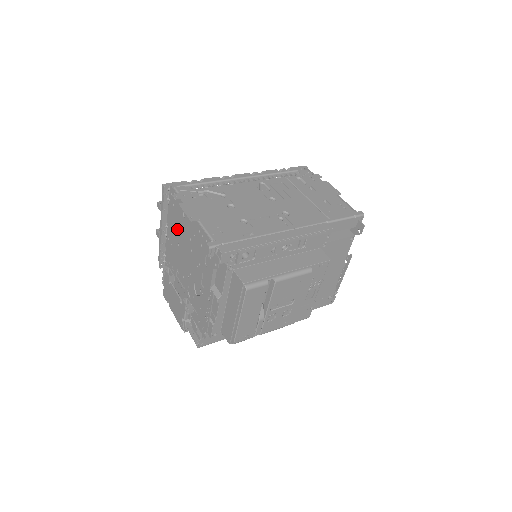
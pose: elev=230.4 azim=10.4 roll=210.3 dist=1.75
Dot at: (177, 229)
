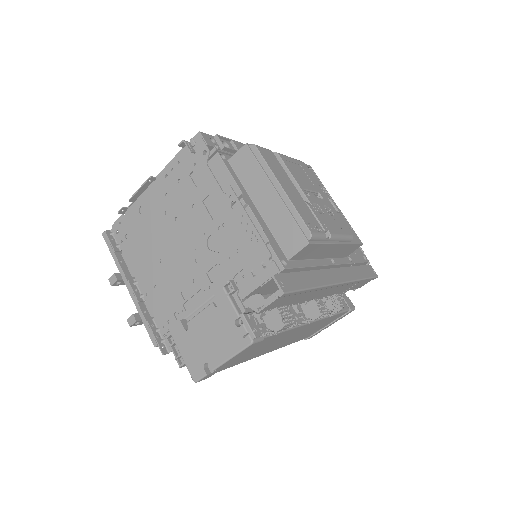
Dot at: (147, 248)
